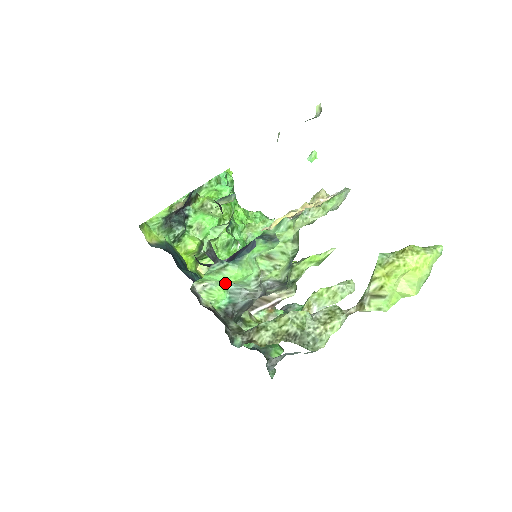
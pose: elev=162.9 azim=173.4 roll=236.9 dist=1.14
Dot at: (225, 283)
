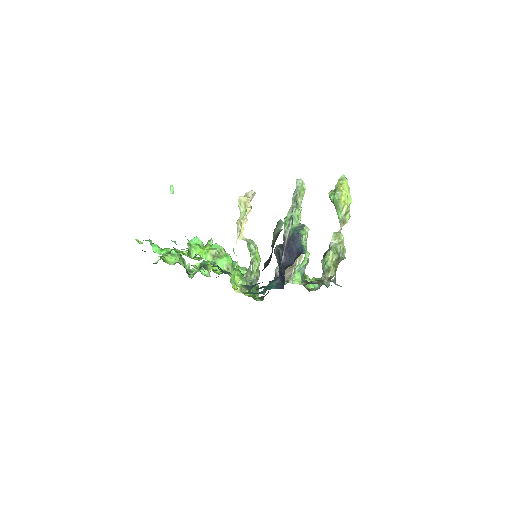
Dot at: (295, 269)
